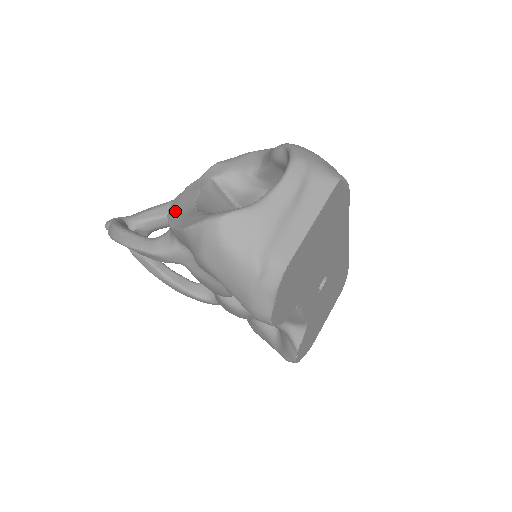
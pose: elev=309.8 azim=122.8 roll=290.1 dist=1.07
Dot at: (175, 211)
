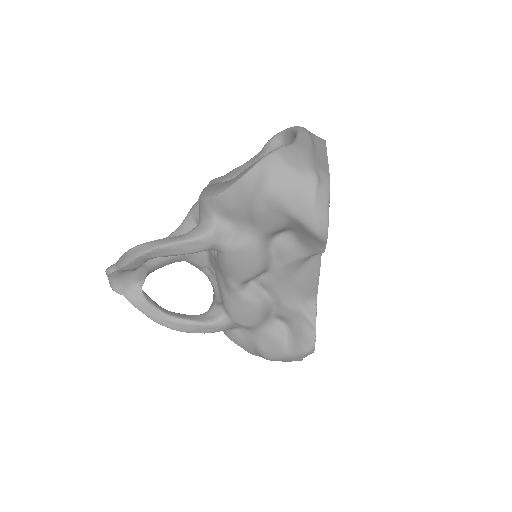
Dot at: (213, 190)
